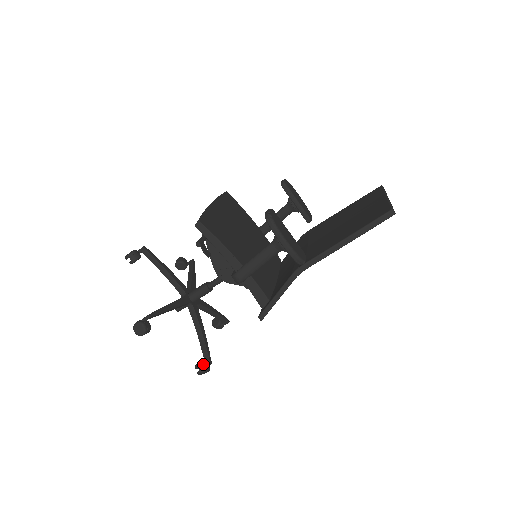
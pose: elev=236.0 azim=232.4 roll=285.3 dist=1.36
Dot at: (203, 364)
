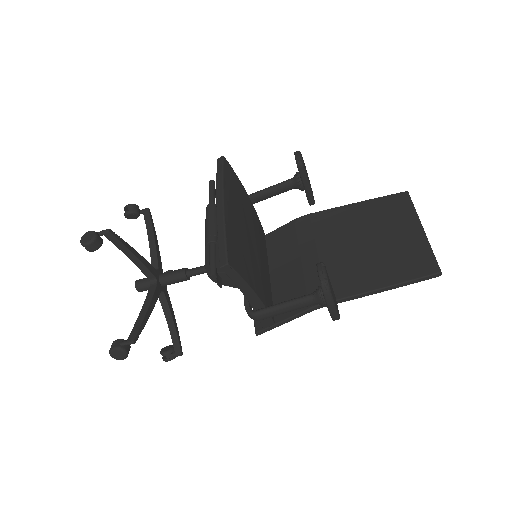
Dot at: (172, 354)
